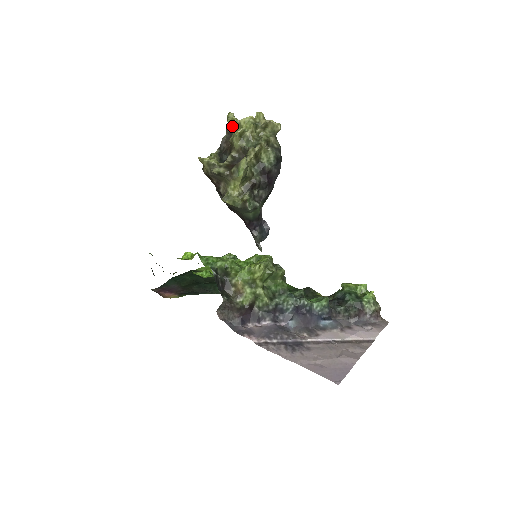
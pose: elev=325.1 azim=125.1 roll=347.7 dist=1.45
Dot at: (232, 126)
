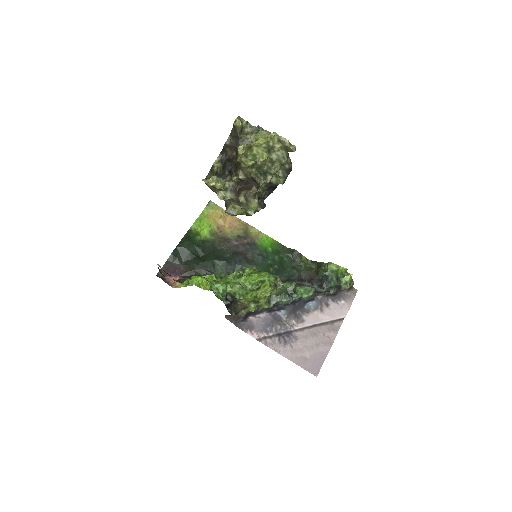
Dot at: (242, 155)
